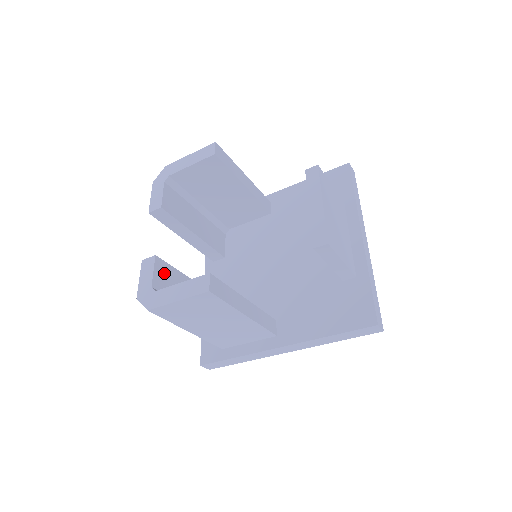
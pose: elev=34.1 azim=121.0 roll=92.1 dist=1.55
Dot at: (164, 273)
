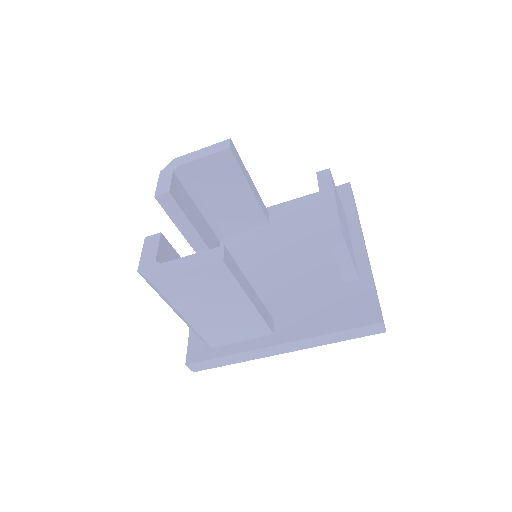
Dot at: (167, 252)
